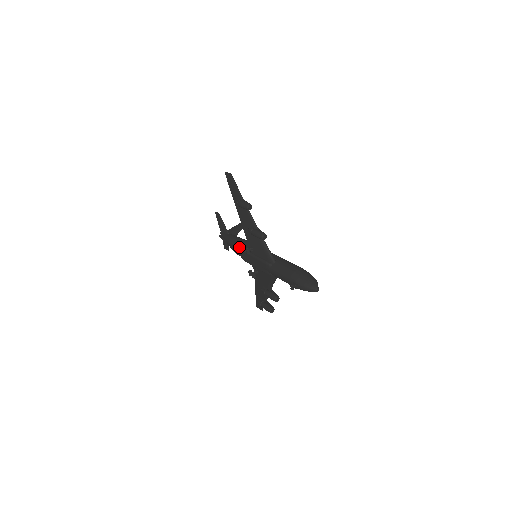
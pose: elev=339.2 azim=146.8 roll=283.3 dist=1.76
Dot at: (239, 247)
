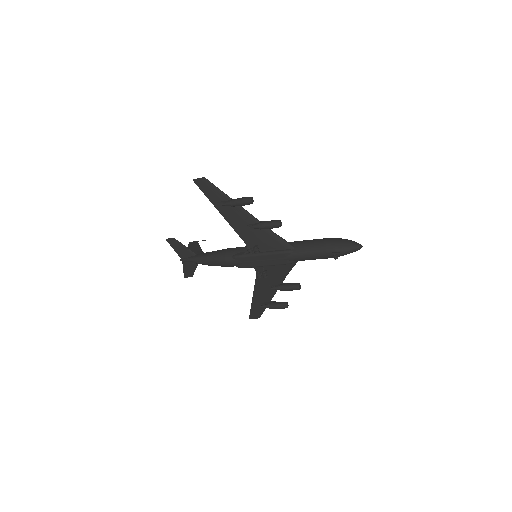
Dot at: (231, 256)
